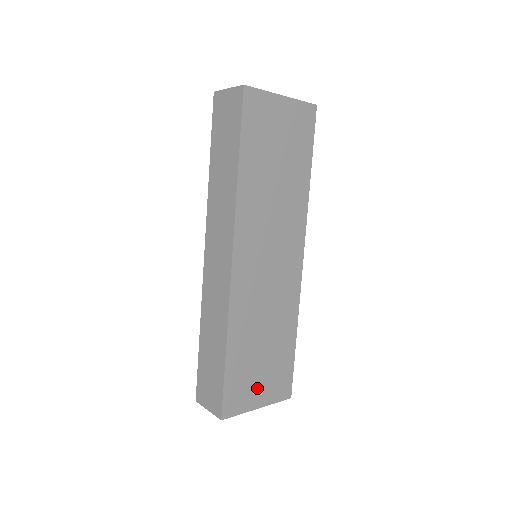
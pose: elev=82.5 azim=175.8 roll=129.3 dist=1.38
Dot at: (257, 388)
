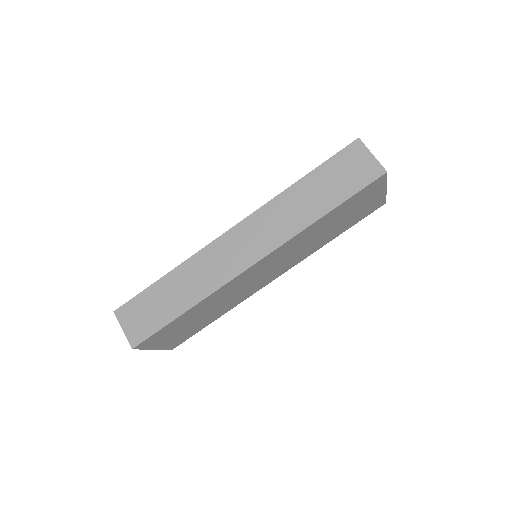
Dot at: (168, 338)
